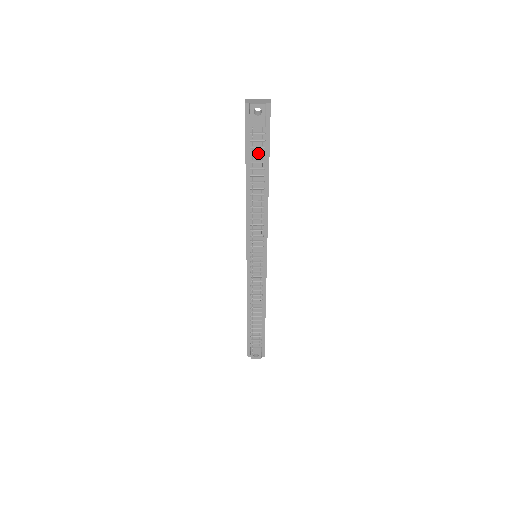
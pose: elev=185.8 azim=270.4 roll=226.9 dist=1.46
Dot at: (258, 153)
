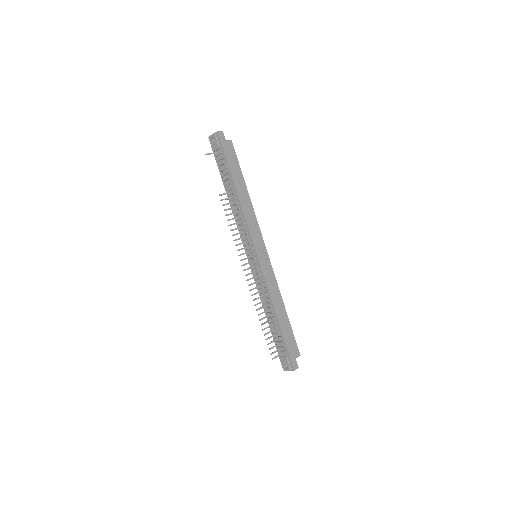
Dot at: (224, 168)
